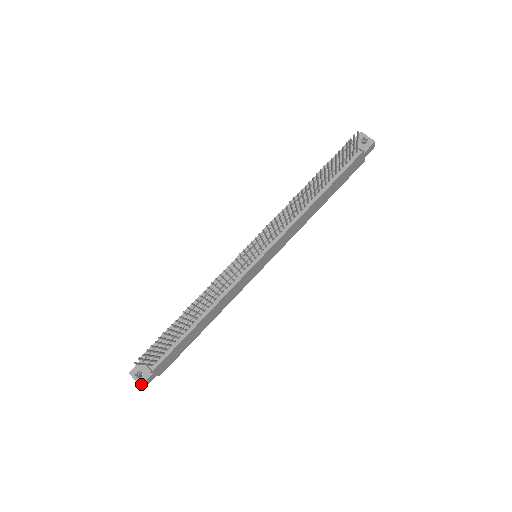
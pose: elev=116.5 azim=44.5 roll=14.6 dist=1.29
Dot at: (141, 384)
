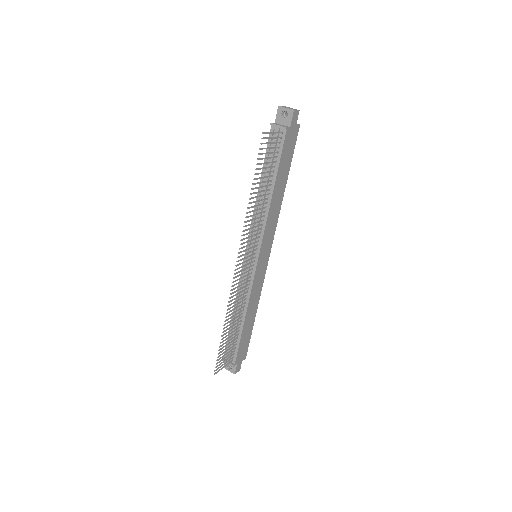
Dot at: (234, 373)
